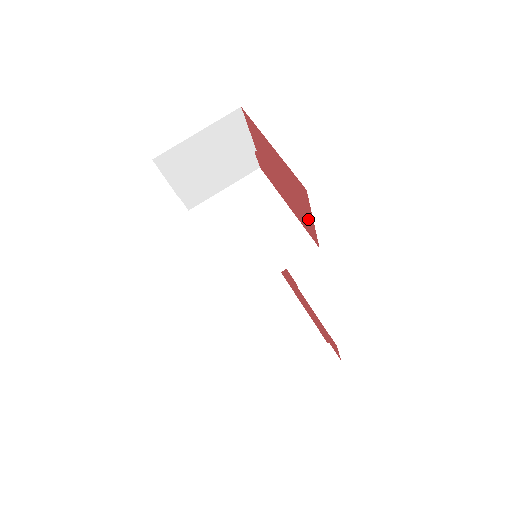
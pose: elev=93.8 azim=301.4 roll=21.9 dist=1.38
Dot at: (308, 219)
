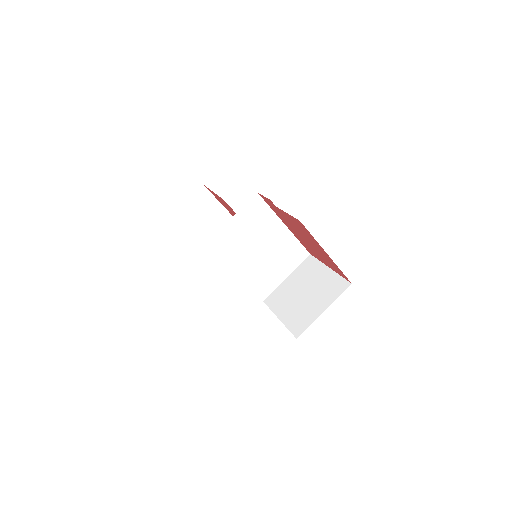
Dot at: (321, 259)
